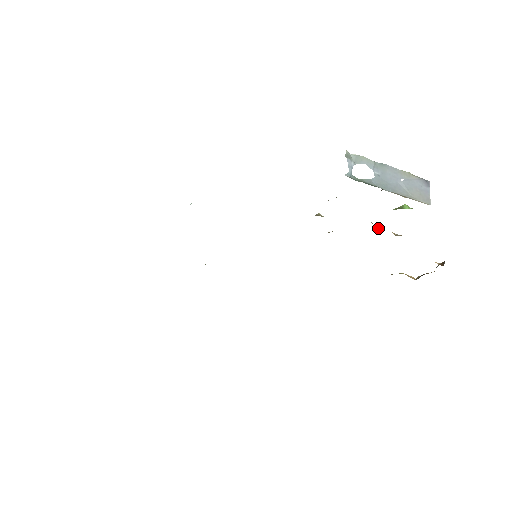
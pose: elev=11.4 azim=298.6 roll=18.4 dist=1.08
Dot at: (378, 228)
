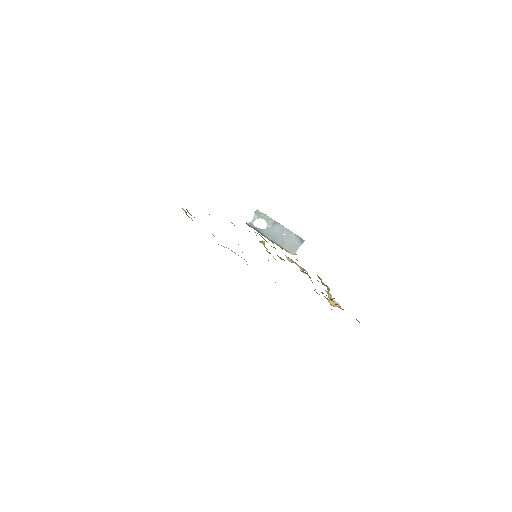
Dot at: occluded
